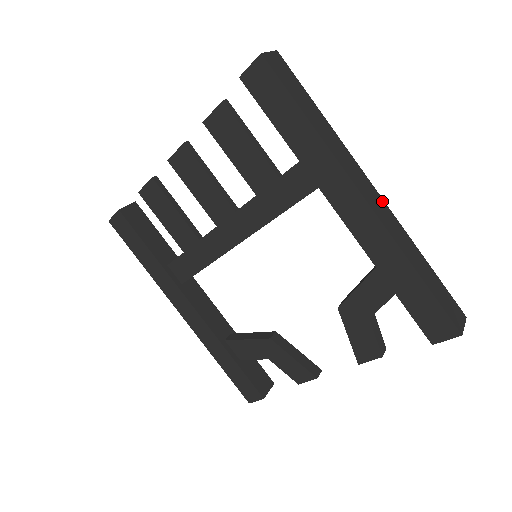
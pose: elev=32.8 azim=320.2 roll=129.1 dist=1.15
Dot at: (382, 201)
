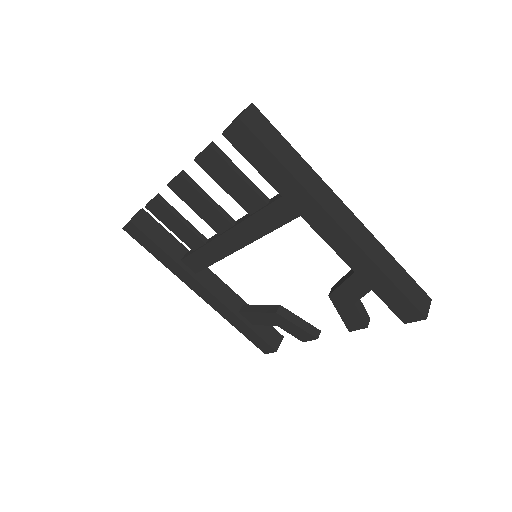
Dot at: (357, 221)
